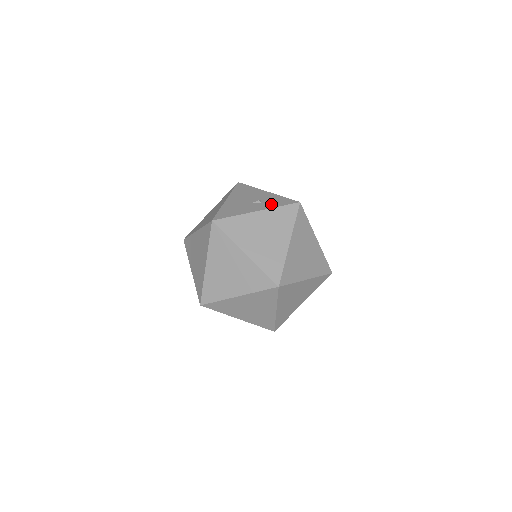
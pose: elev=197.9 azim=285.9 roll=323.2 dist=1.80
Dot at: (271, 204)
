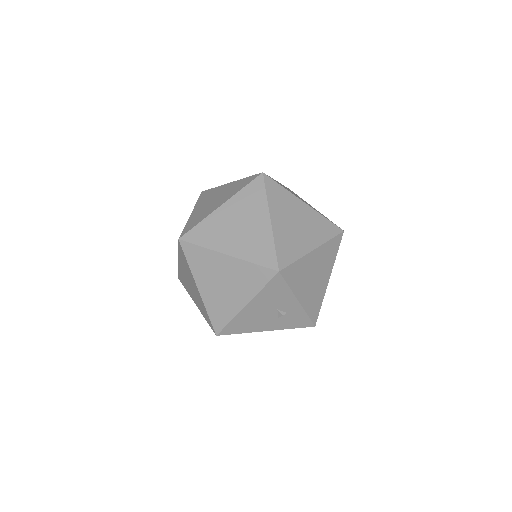
Dot at: occluded
